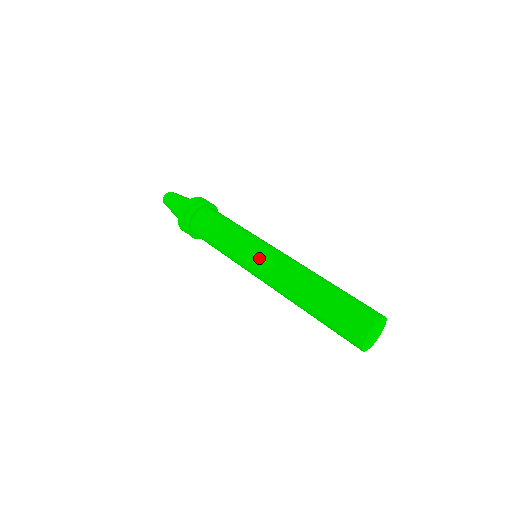
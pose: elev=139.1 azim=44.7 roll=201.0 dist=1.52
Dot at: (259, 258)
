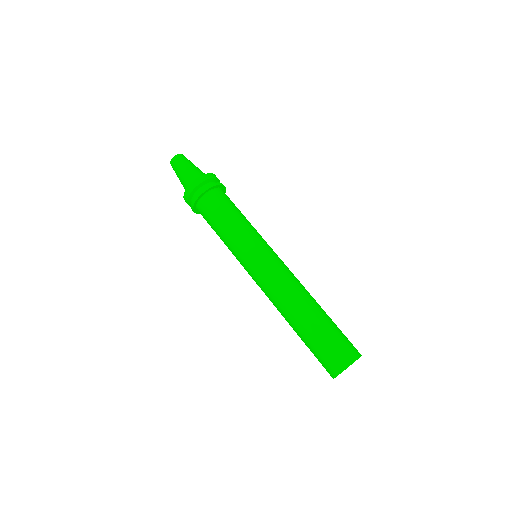
Dot at: (257, 268)
